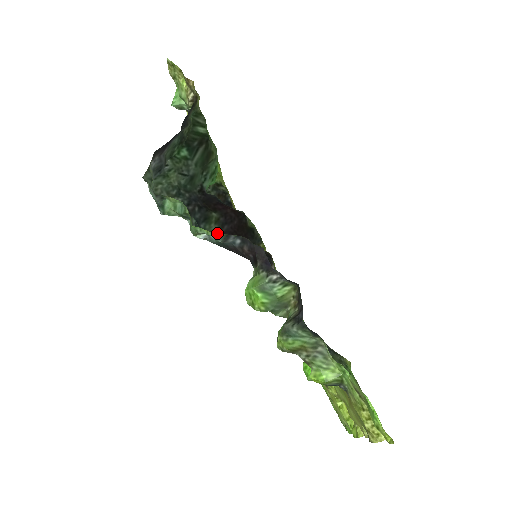
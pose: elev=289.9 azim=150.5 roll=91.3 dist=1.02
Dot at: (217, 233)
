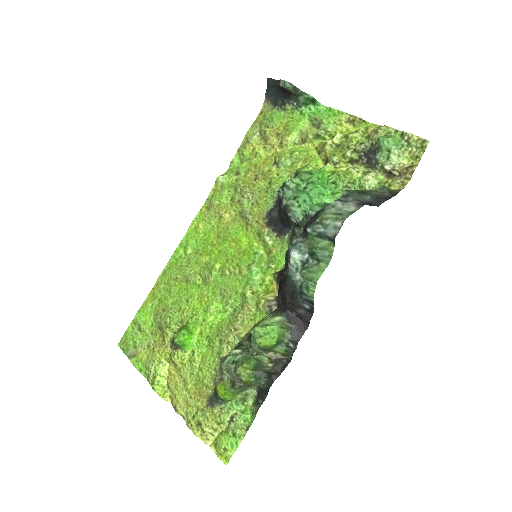
Dot at: occluded
